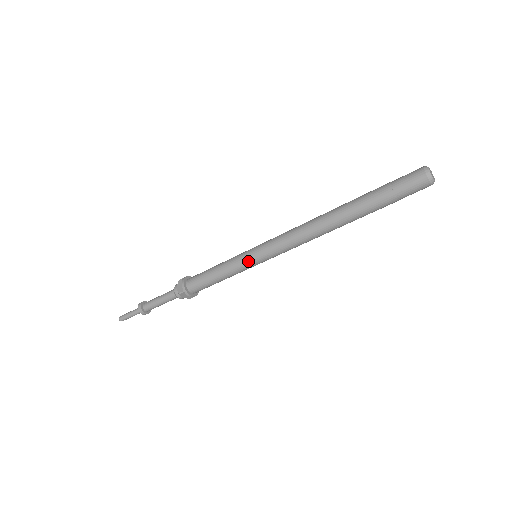
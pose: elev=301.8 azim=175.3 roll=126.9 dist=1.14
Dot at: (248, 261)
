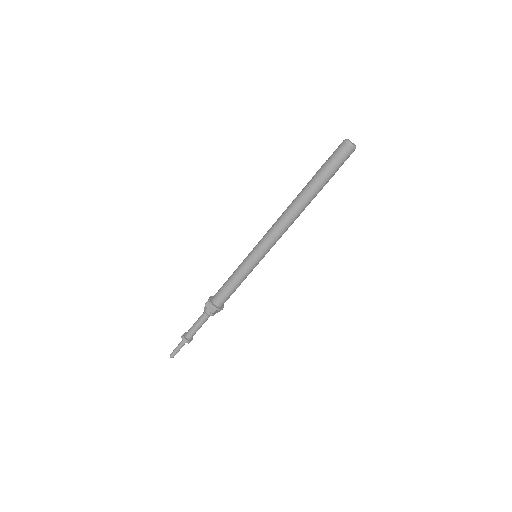
Dot at: (254, 263)
